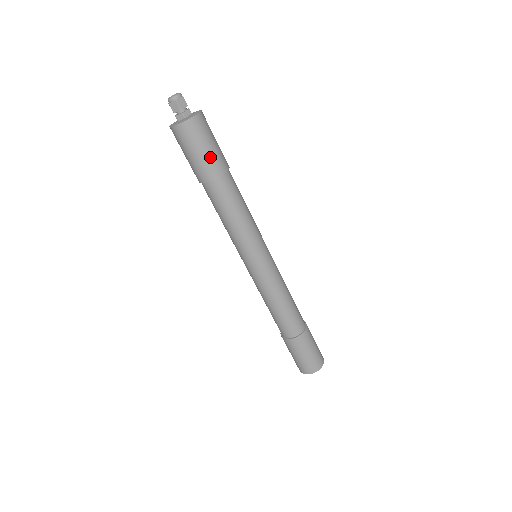
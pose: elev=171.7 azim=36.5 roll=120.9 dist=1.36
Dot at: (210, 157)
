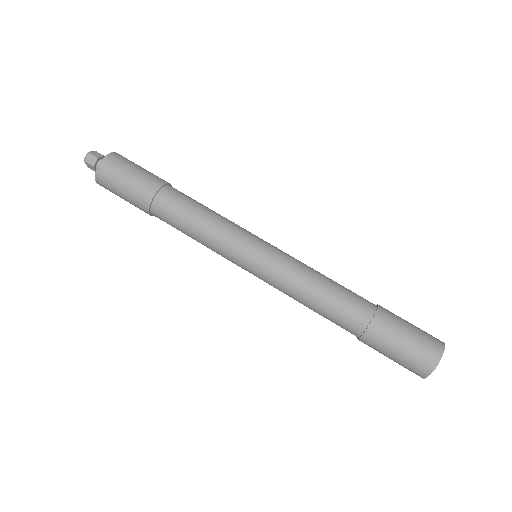
Dot at: (132, 190)
